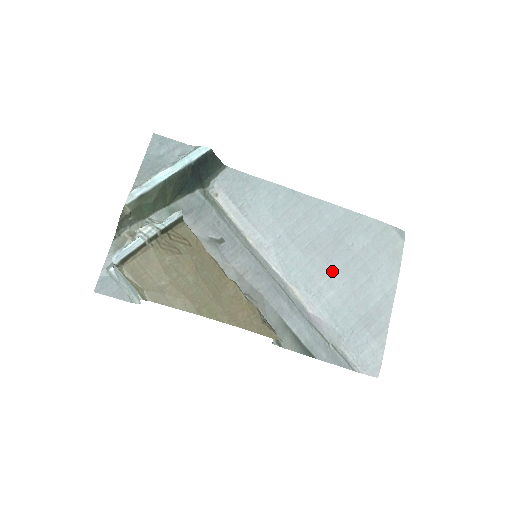
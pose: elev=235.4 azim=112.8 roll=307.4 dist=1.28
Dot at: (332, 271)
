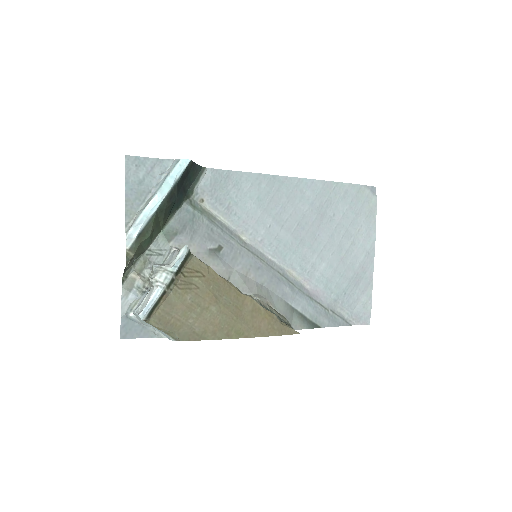
Dot at: (321, 245)
